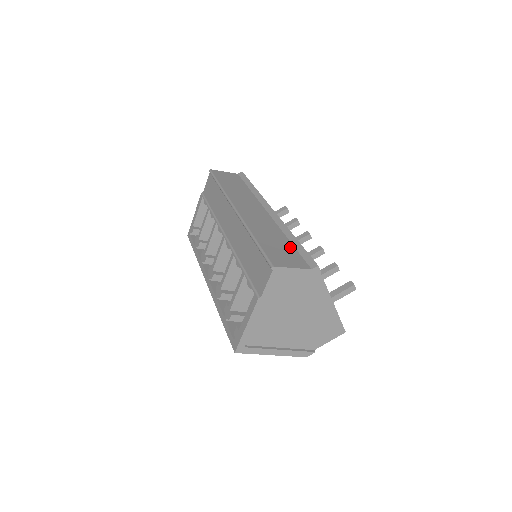
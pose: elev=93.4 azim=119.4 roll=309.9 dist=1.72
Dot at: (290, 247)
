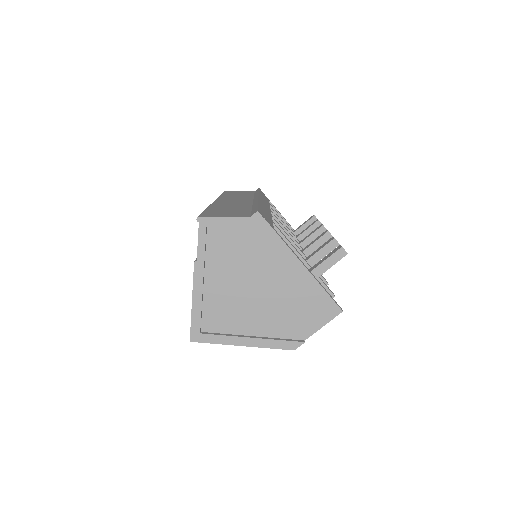
Dot at: (245, 210)
